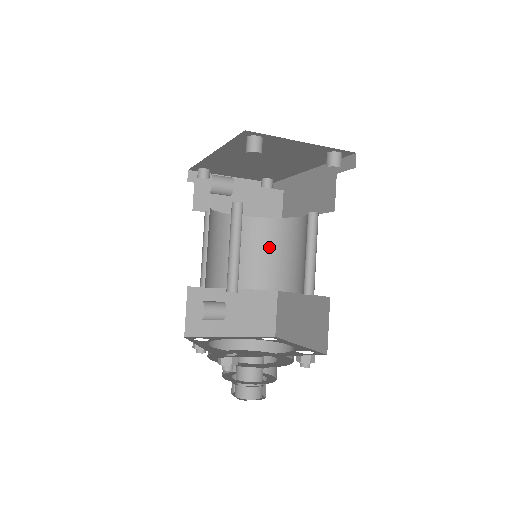
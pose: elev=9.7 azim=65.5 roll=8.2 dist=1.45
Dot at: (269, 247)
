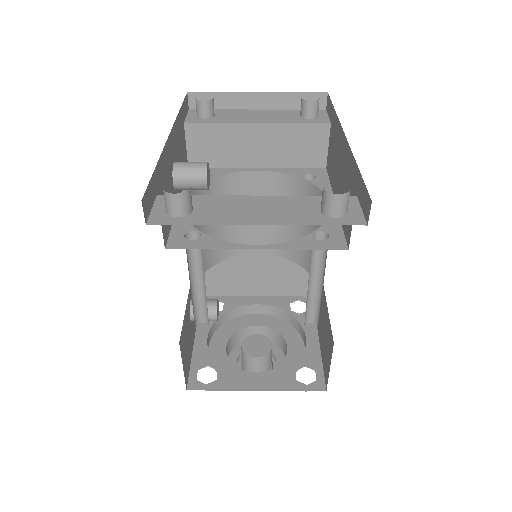
Dot at: occluded
